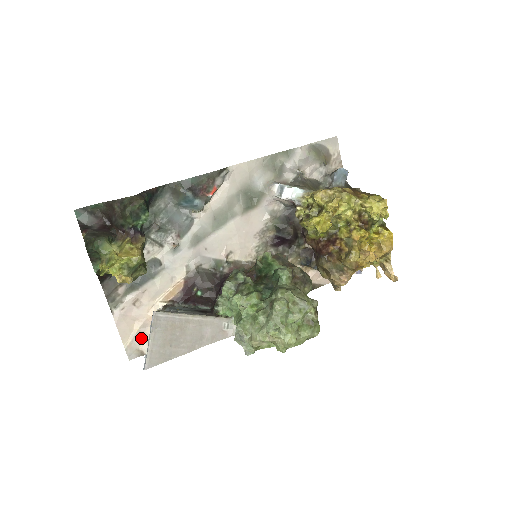
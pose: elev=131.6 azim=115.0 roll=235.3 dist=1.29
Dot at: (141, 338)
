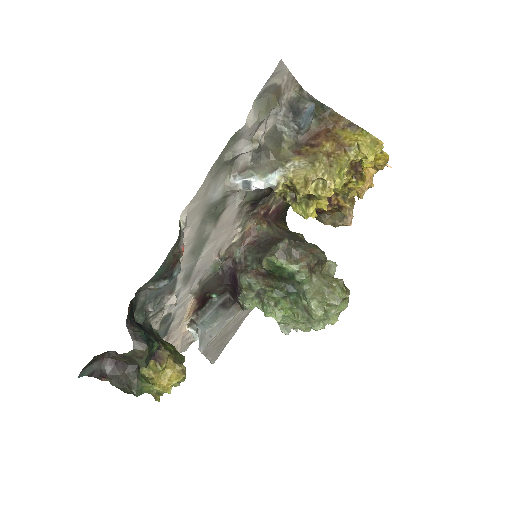
Dot at: (186, 341)
